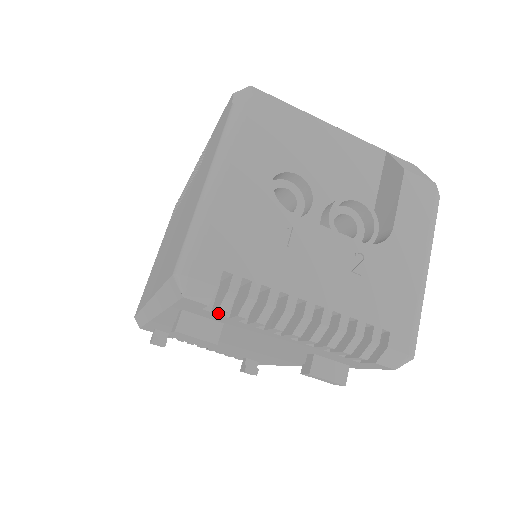
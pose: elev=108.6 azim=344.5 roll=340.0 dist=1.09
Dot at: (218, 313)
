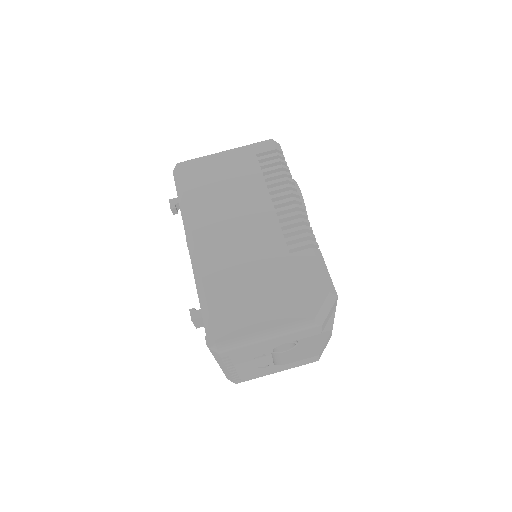
Dot at: occluded
